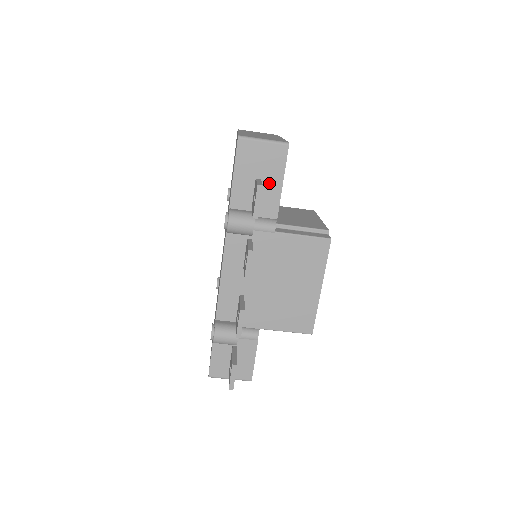
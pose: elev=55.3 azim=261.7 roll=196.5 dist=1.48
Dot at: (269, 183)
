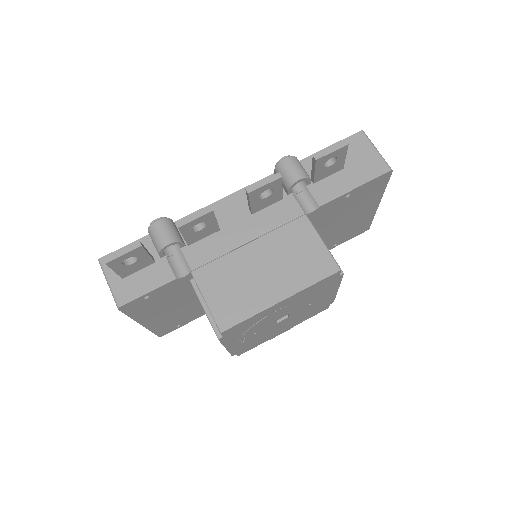
Dot at: (346, 177)
